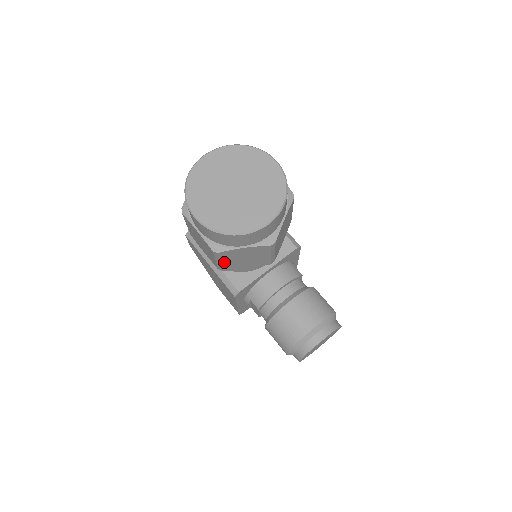
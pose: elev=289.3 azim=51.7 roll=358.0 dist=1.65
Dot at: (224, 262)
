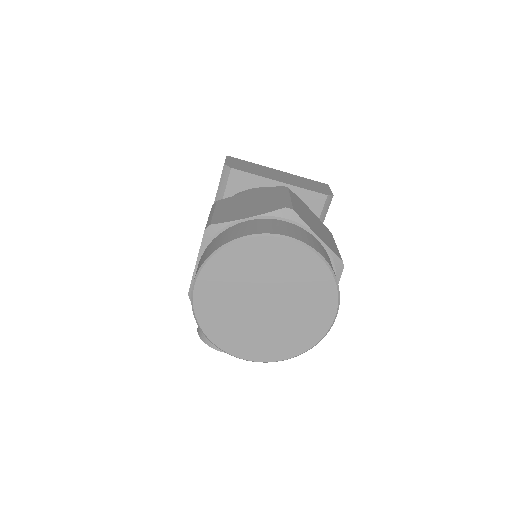
Dot at: occluded
